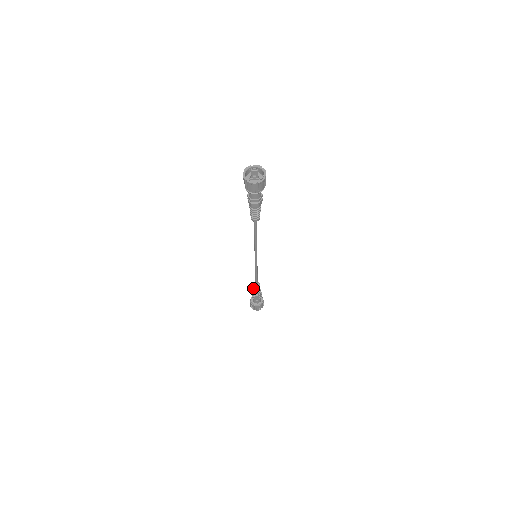
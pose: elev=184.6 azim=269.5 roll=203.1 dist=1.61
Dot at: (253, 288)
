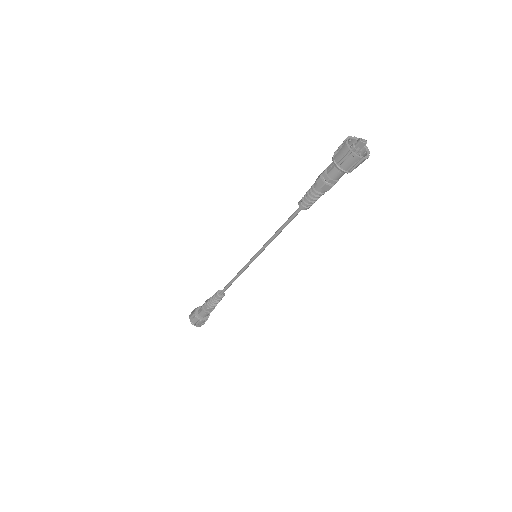
Dot at: (214, 297)
